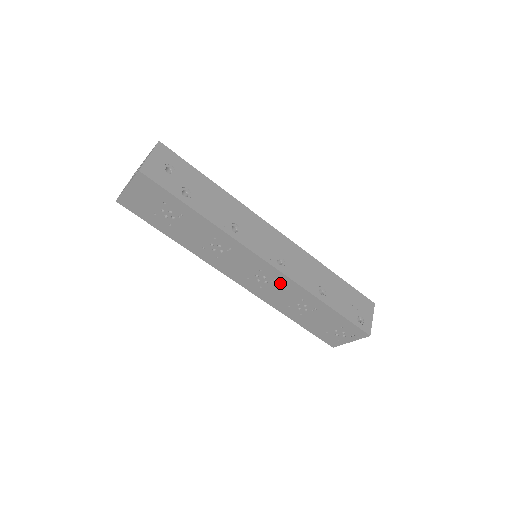
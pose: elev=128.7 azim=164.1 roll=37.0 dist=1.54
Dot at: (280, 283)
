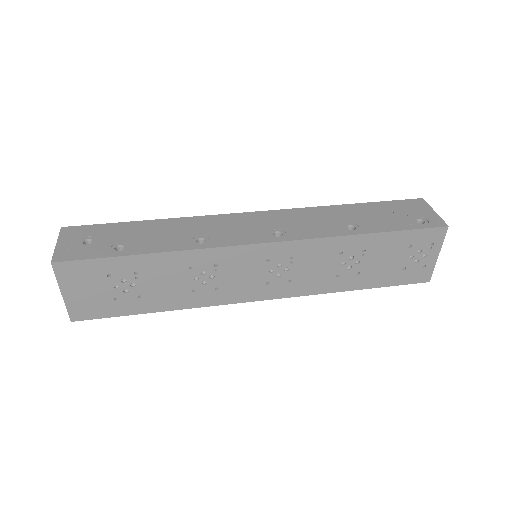
Dot at: (300, 256)
